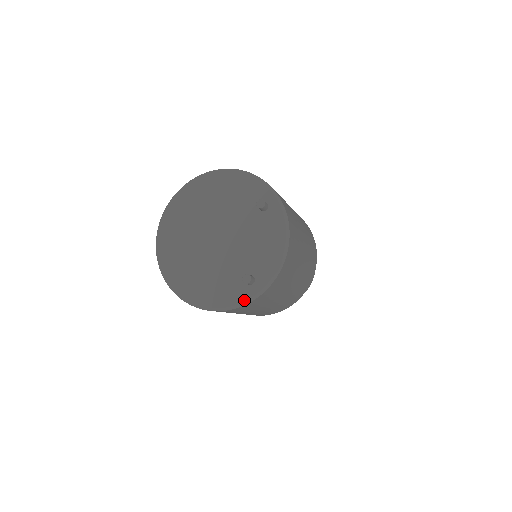
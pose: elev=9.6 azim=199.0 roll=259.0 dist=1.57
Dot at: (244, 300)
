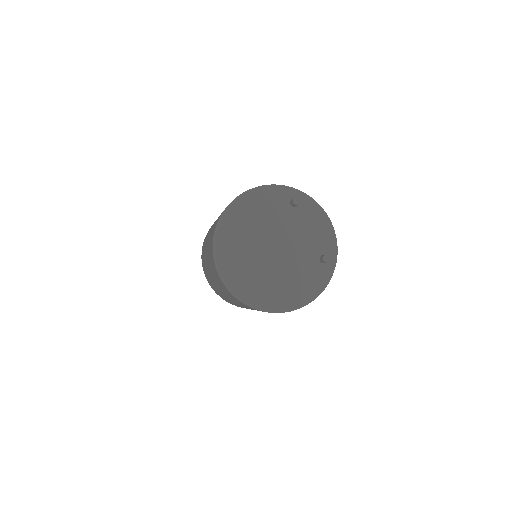
Dot at: (330, 276)
